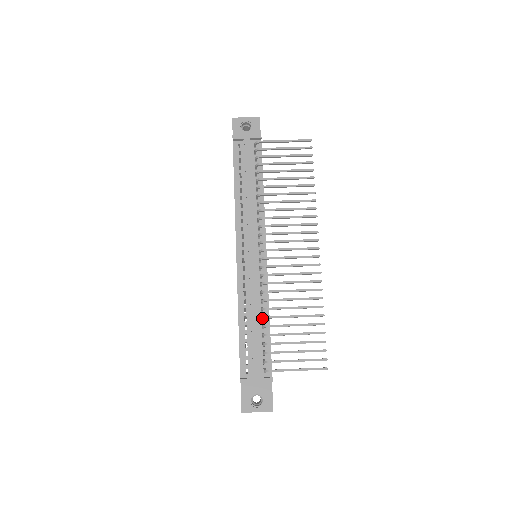
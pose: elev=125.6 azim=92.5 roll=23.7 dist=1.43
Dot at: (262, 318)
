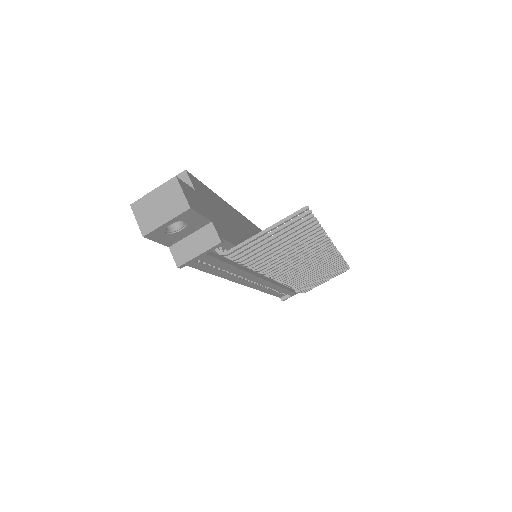
Dot at: occluded
